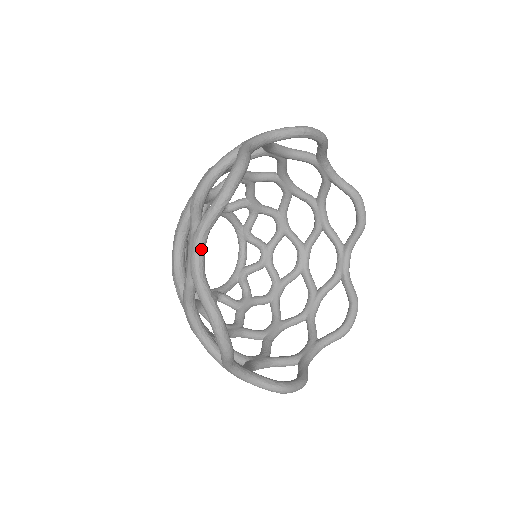
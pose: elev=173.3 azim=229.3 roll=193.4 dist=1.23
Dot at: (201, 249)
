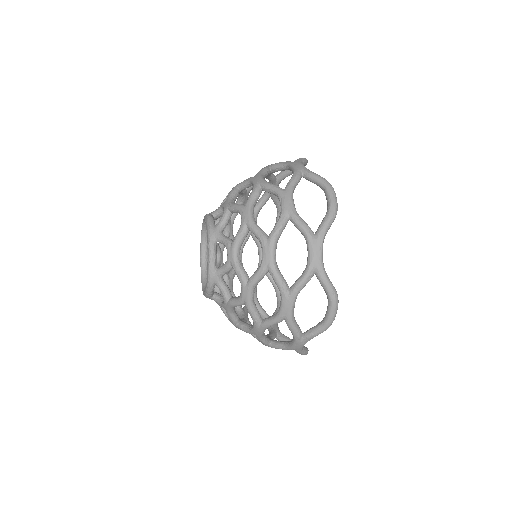
Dot at: occluded
